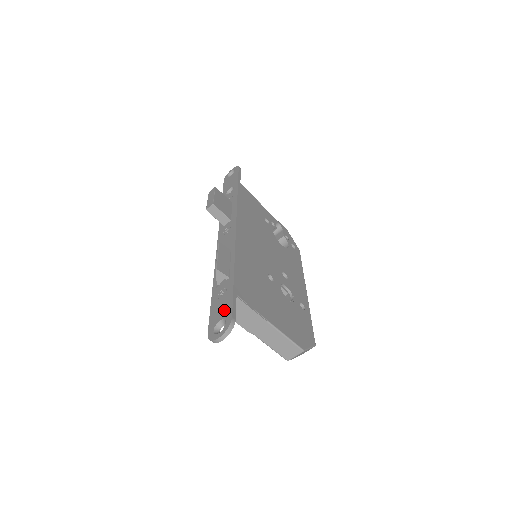
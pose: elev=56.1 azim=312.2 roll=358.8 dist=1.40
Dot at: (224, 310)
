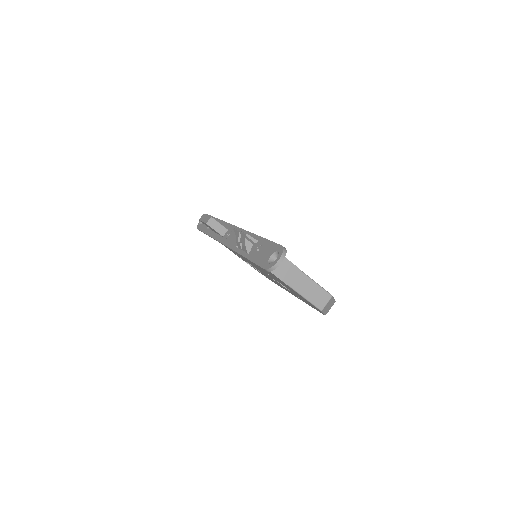
Dot at: (270, 250)
